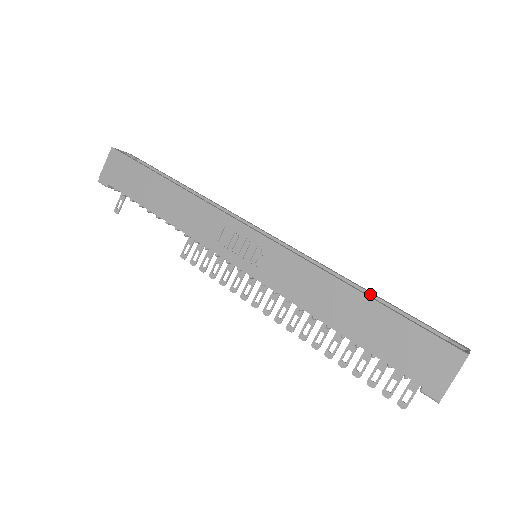
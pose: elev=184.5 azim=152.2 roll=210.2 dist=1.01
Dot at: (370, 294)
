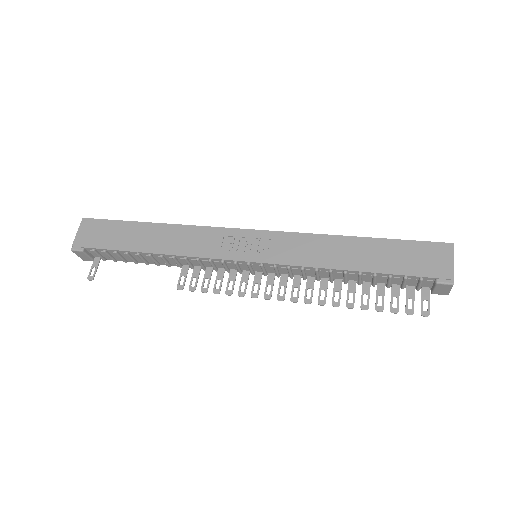
Dot at: occluded
